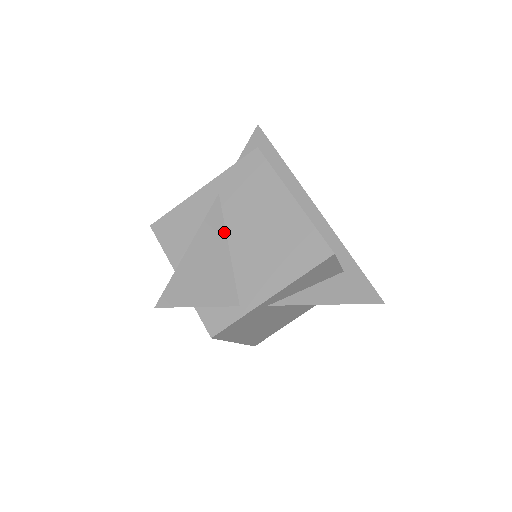
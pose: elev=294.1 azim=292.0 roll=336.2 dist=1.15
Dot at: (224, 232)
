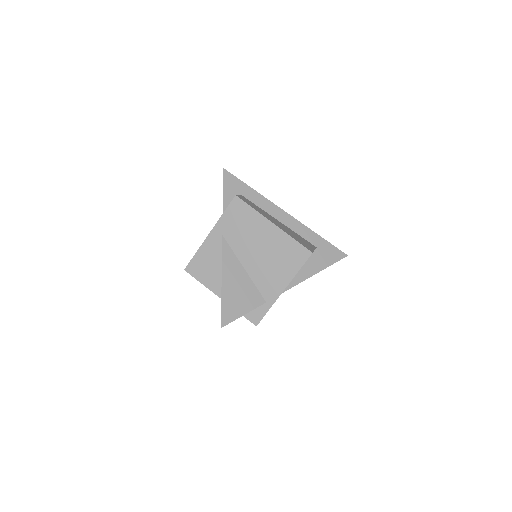
Dot at: (237, 260)
